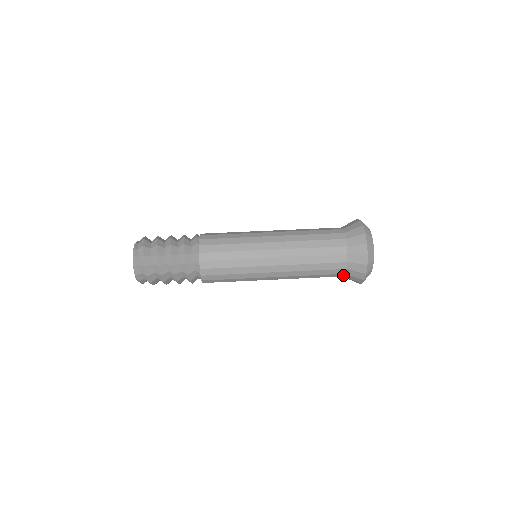
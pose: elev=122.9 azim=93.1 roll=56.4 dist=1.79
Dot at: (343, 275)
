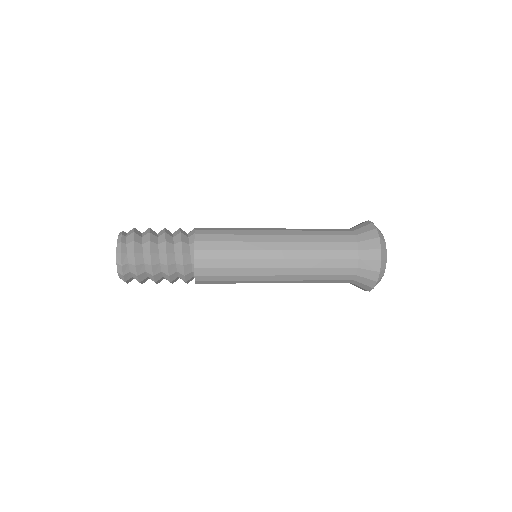
Dot at: (356, 247)
